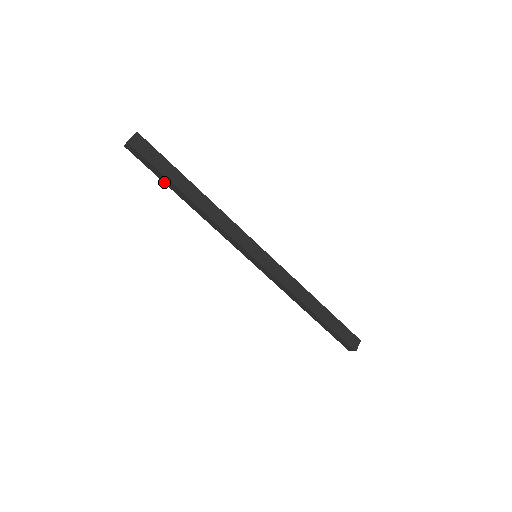
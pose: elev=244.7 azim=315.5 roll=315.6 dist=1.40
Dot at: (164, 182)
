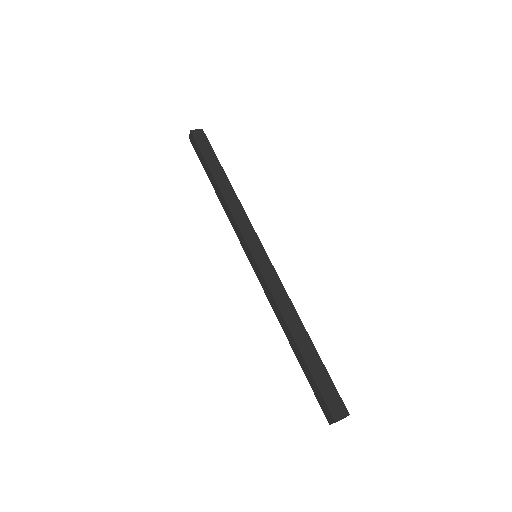
Dot at: (205, 169)
